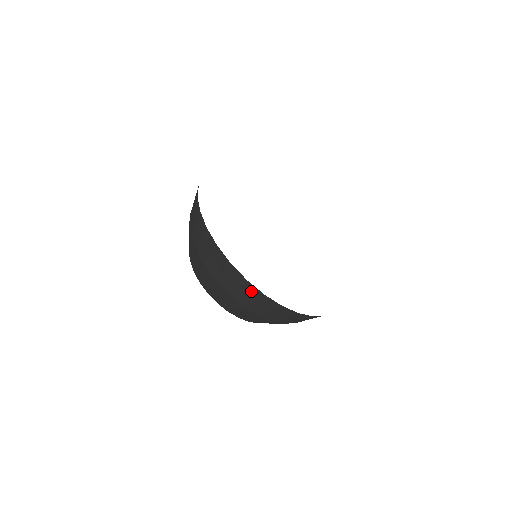
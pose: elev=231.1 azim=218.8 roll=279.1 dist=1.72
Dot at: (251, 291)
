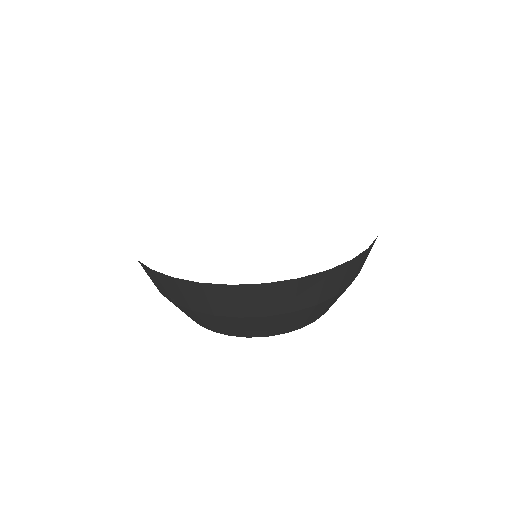
Dot at: (337, 274)
